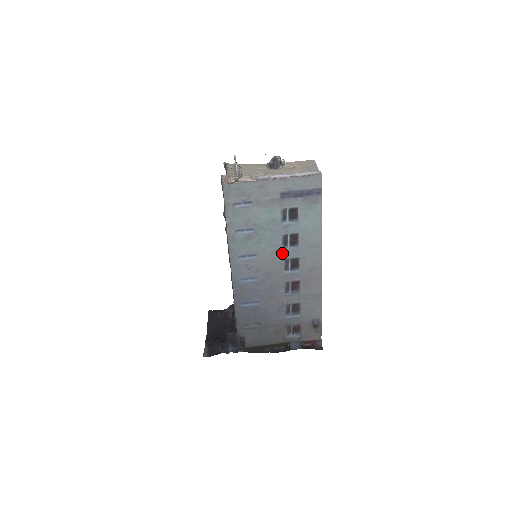
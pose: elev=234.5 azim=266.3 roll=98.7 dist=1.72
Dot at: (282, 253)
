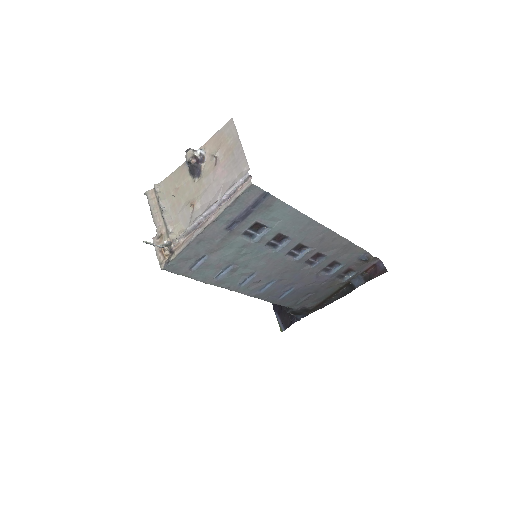
Dot at: (278, 254)
